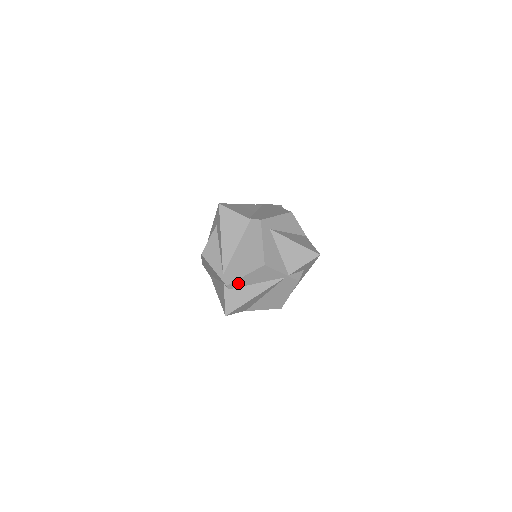
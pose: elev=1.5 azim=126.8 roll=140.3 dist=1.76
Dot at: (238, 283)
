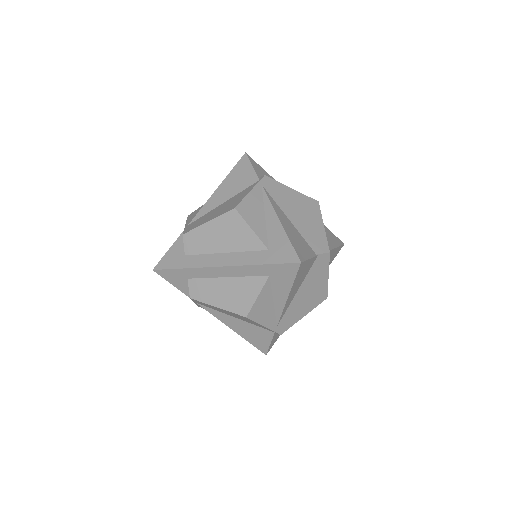
Dot at: occluded
